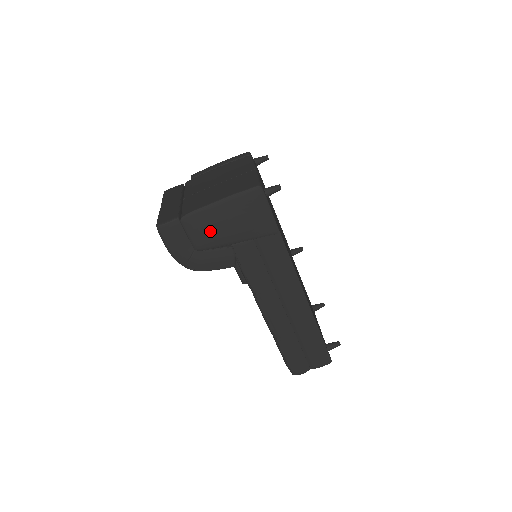
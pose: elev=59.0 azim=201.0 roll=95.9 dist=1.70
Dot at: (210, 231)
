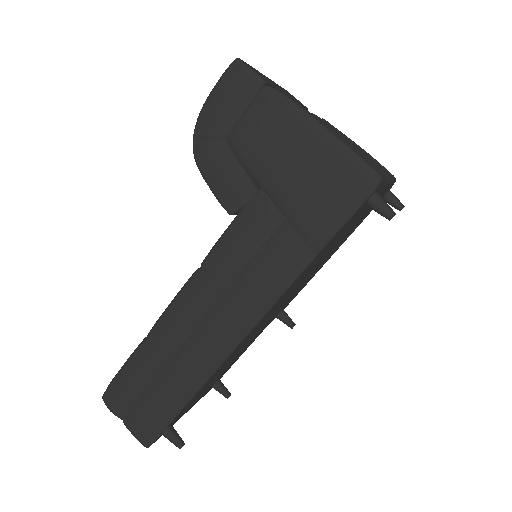
Dot at: (268, 141)
